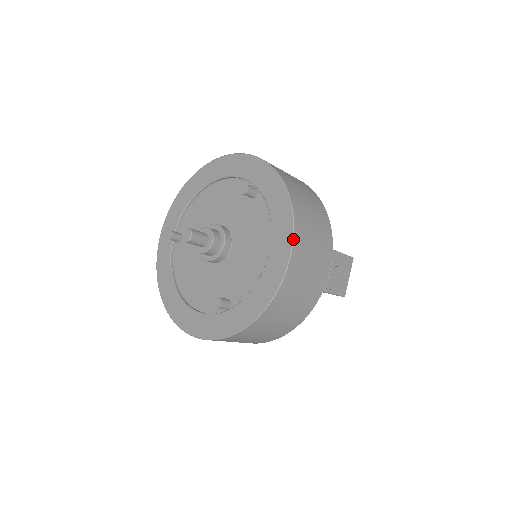
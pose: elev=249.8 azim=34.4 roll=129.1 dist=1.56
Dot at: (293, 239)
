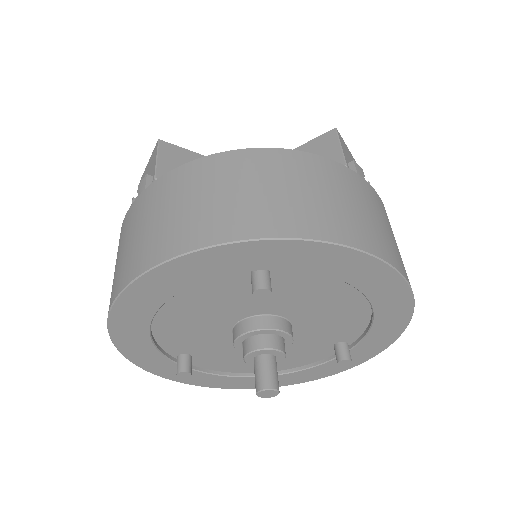
Dot at: (397, 271)
